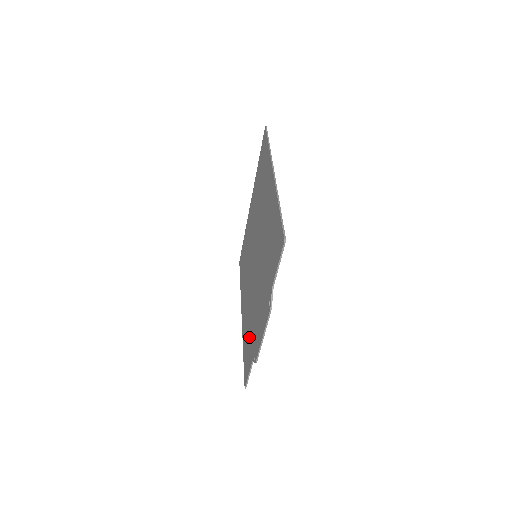
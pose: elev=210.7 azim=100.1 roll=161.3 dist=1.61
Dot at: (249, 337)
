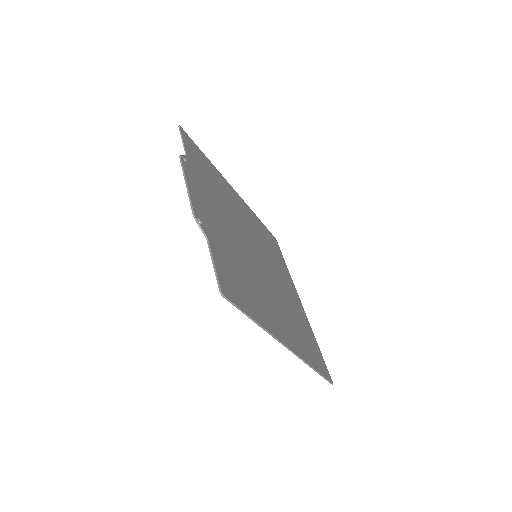
Dot at: (234, 271)
